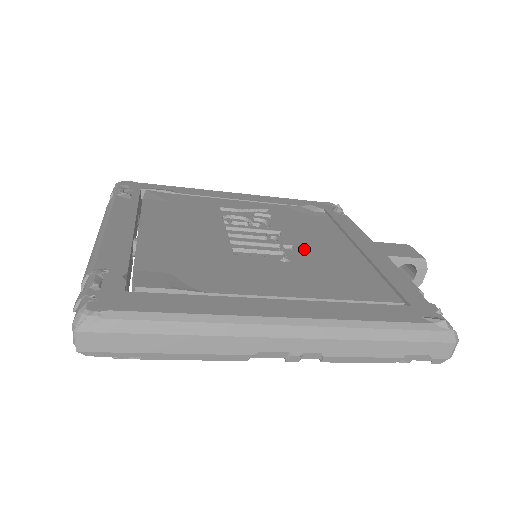
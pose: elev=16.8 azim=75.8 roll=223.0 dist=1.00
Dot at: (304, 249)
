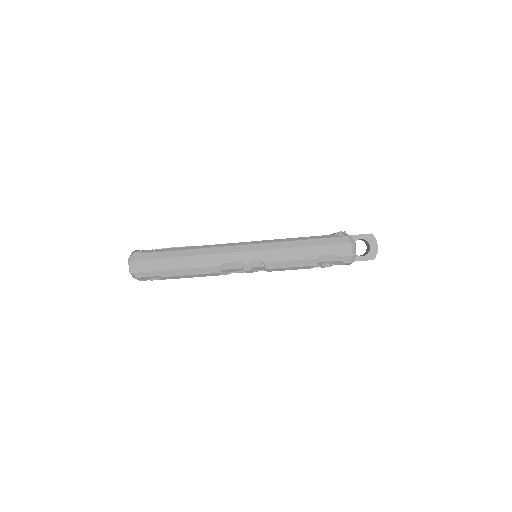
Dot at: occluded
